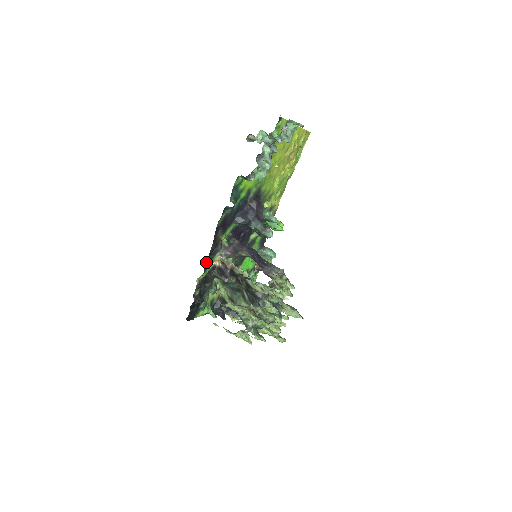
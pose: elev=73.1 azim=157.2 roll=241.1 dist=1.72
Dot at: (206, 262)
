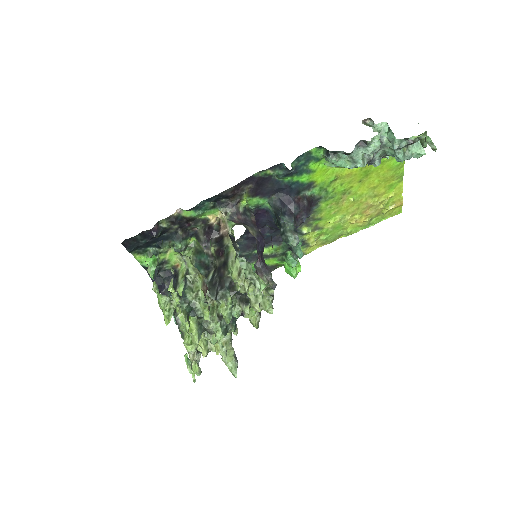
Dot at: (206, 201)
